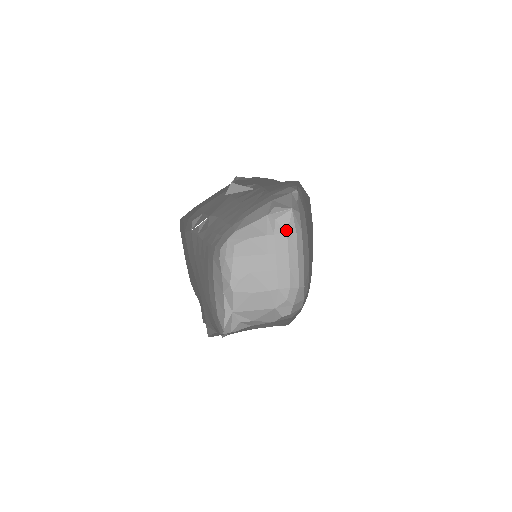
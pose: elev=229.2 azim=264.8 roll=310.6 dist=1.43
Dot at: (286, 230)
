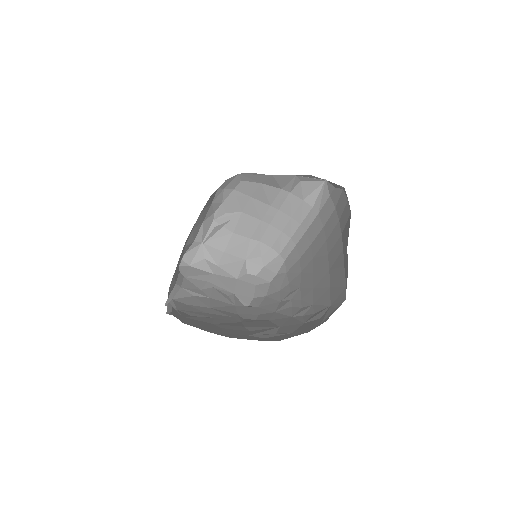
Dot at: (304, 196)
